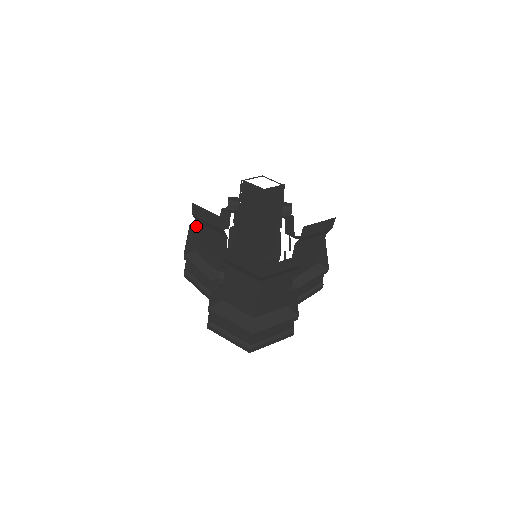
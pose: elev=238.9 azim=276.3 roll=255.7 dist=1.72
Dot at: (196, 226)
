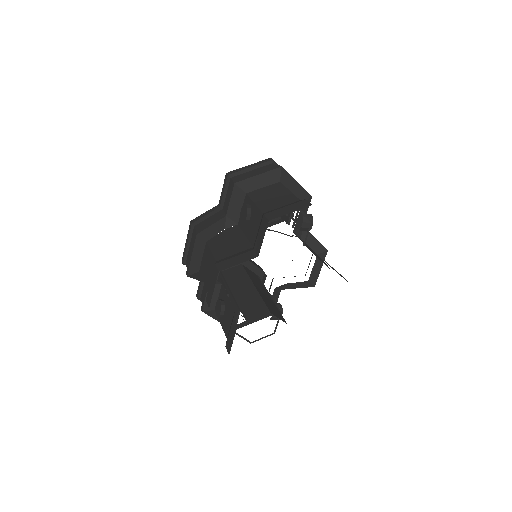
Dot at: (206, 289)
